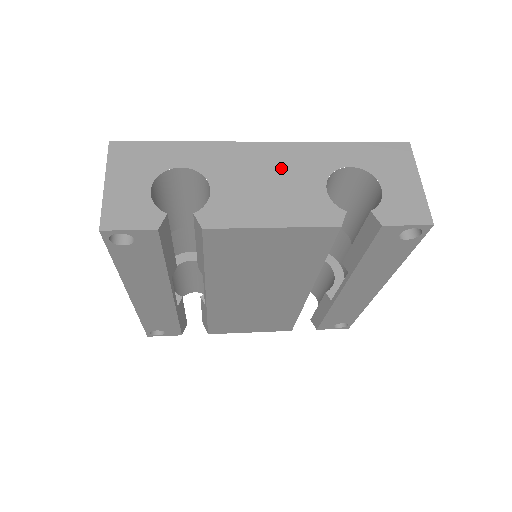
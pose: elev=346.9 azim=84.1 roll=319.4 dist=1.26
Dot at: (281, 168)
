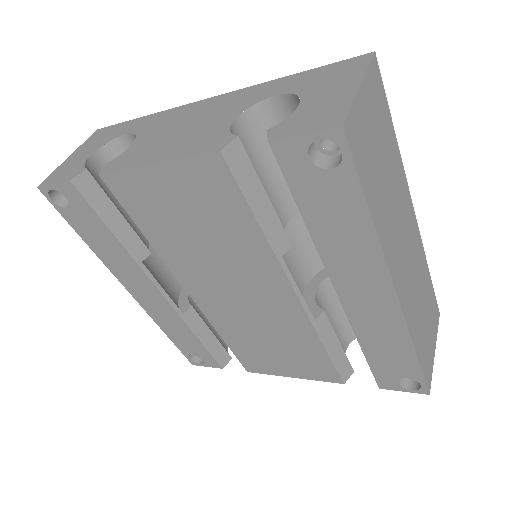
Dot at: (204, 114)
